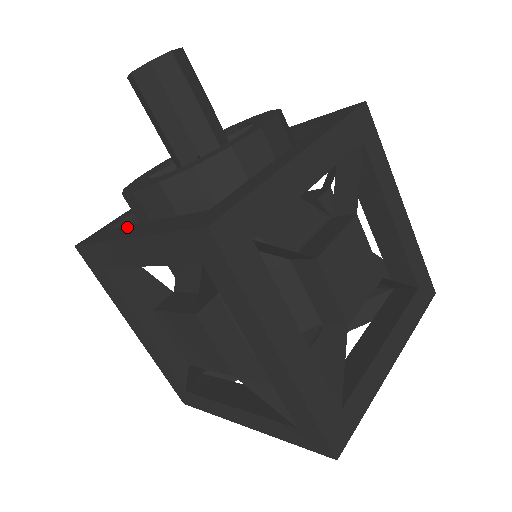
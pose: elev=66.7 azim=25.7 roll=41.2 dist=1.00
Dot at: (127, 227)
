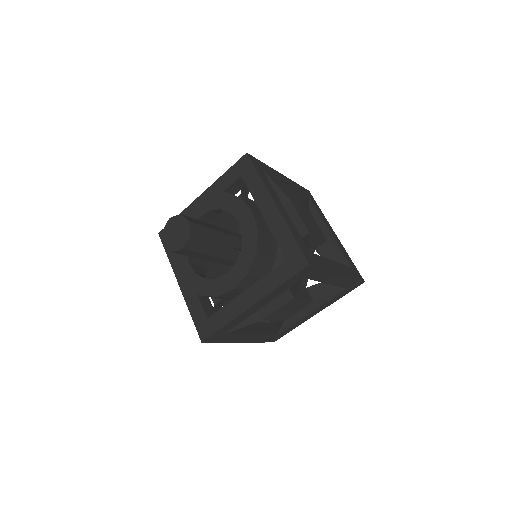
Dot at: occluded
